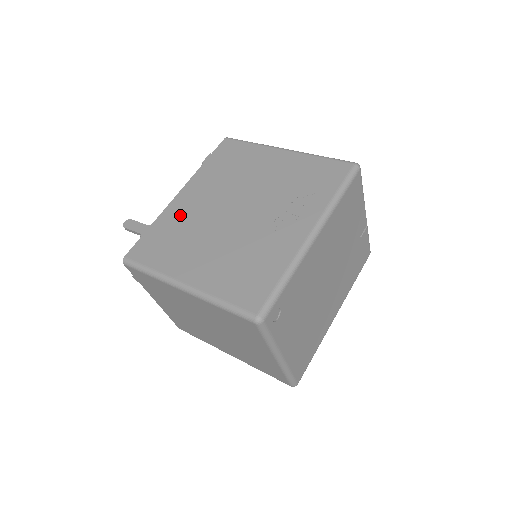
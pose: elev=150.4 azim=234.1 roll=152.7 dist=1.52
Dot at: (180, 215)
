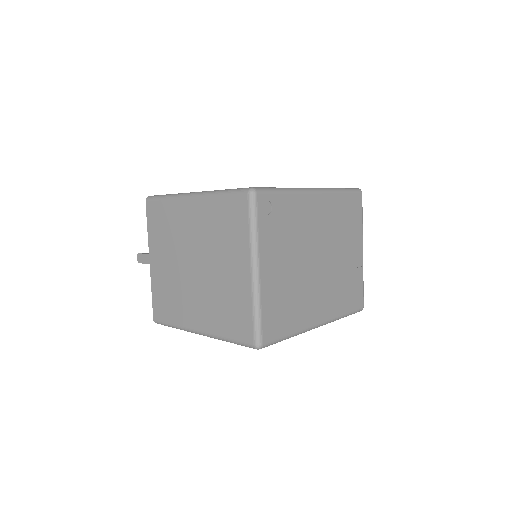
Dot at: occluded
